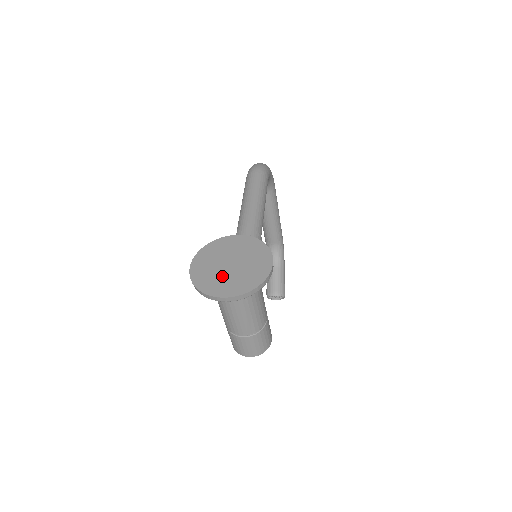
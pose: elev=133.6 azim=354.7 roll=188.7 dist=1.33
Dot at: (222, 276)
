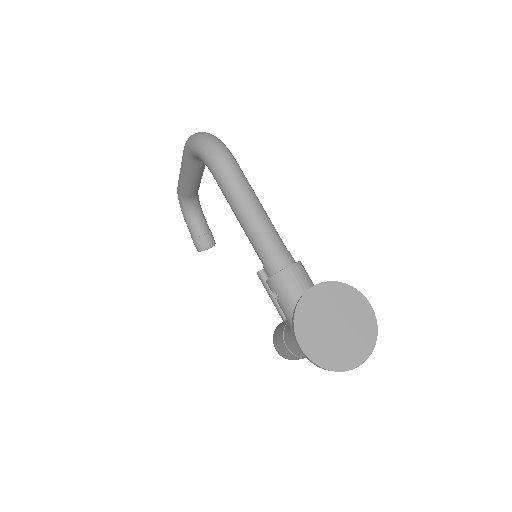
Dot at: (340, 343)
